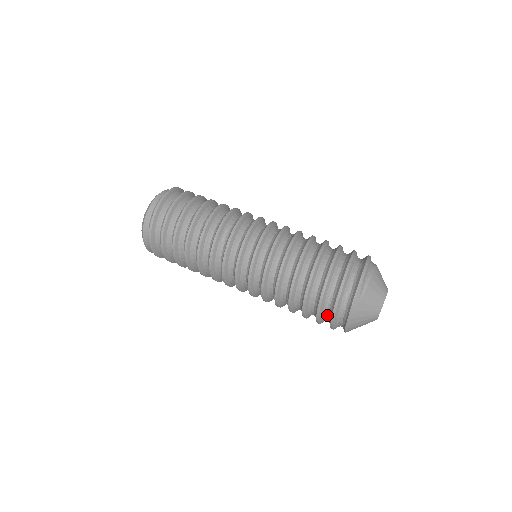
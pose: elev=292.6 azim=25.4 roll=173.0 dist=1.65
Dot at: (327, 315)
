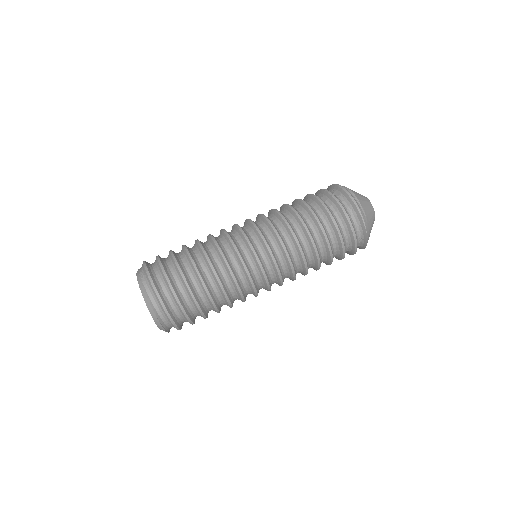
Dot at: (347, 250)
